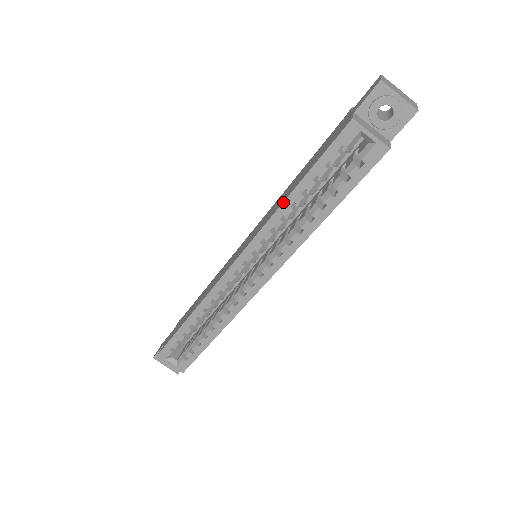
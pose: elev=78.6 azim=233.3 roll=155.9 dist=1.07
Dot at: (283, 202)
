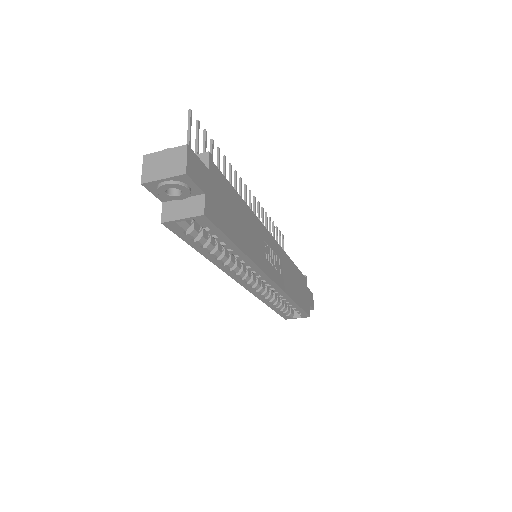
Dot at: (210, 261)
